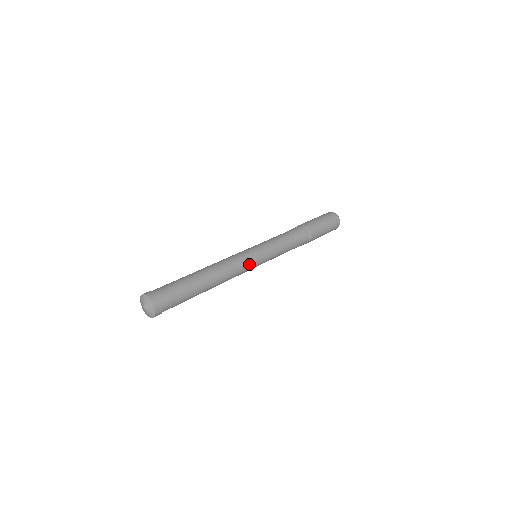
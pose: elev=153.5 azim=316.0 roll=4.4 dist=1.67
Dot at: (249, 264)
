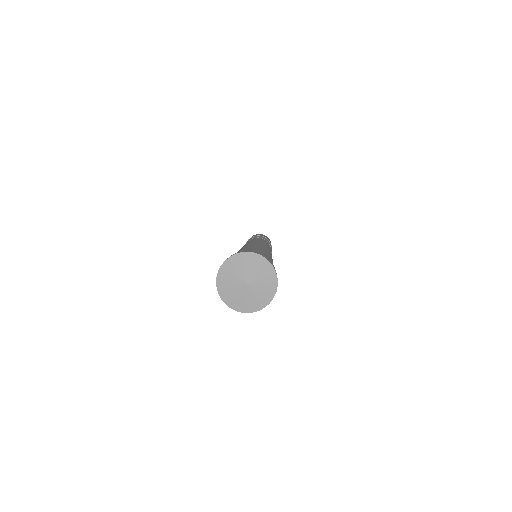
Dot at: occluded
